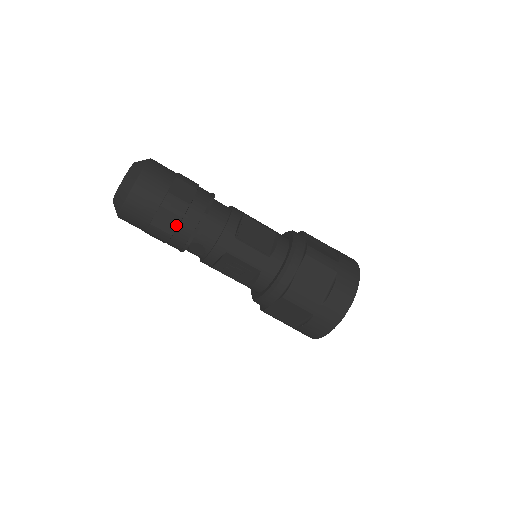
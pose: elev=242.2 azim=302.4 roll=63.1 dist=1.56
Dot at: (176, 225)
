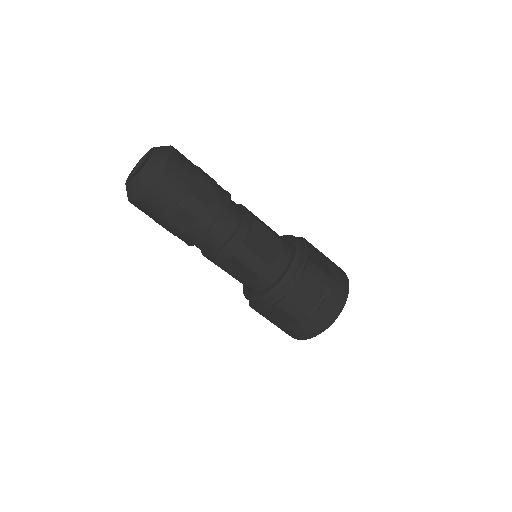
Dot at: (189, 224)
